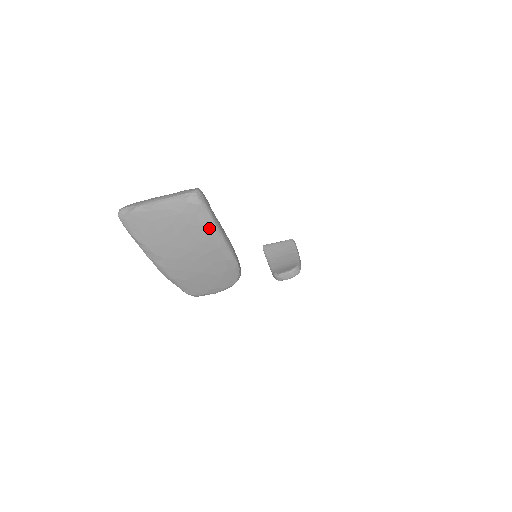
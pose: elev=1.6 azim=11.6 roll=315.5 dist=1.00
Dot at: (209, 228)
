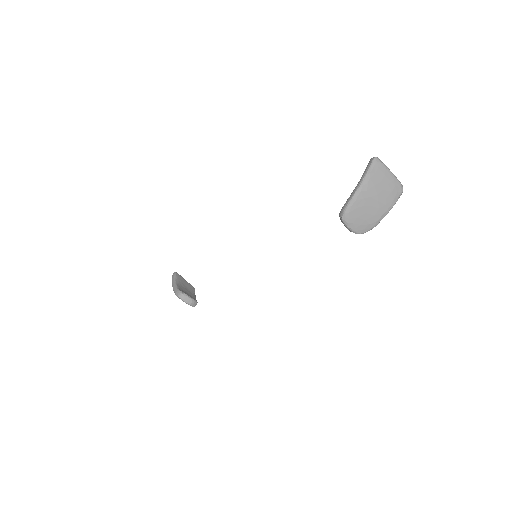
Dot at: (393, 202)
